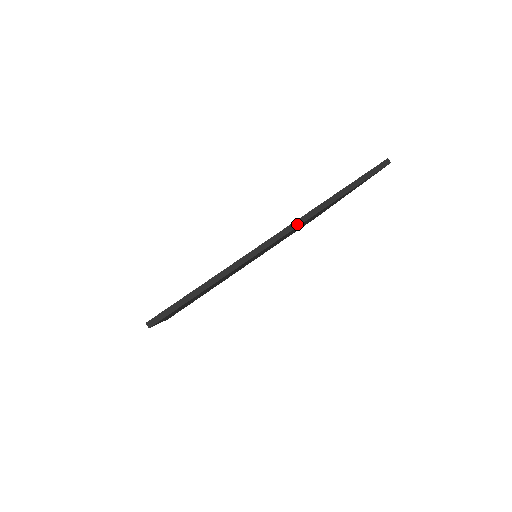
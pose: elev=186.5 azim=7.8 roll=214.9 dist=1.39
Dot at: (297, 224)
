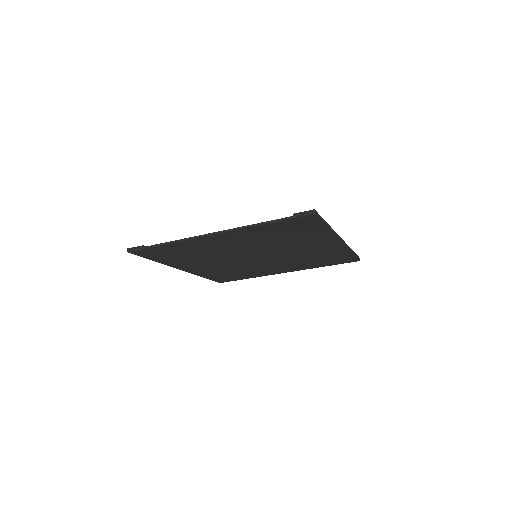
Dot at: (345, 244)
